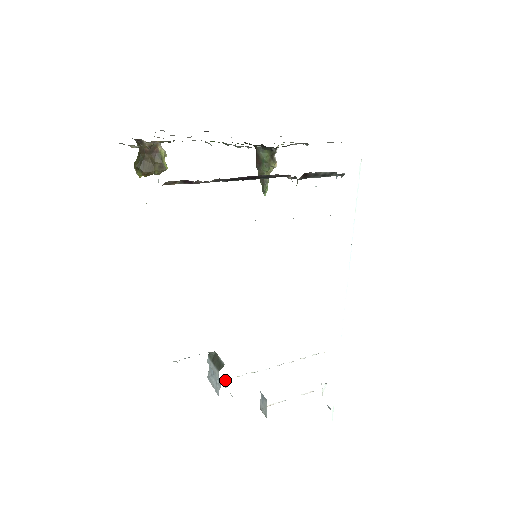
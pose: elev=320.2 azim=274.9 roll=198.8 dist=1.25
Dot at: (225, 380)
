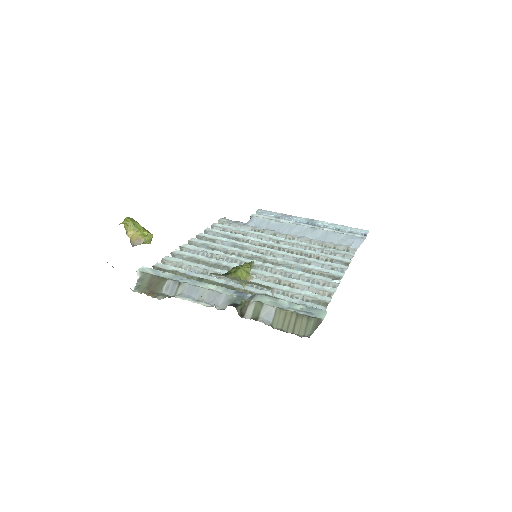
Dot at: occluded
